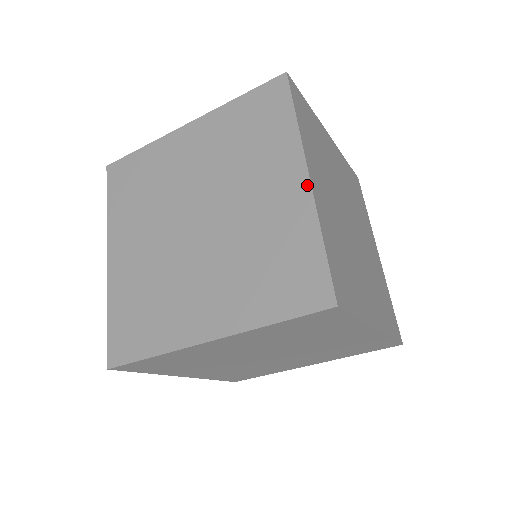
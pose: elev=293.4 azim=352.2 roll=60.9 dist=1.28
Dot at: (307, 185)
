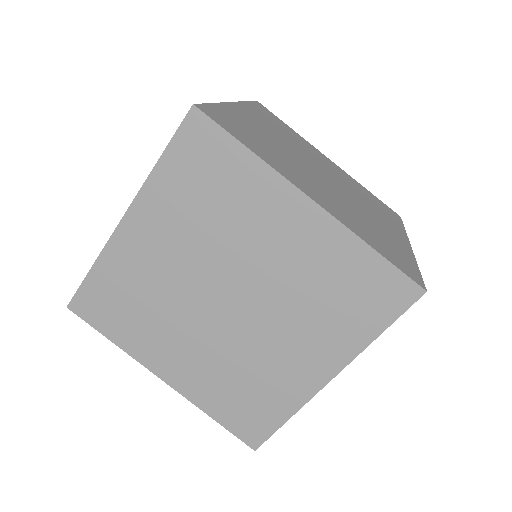
Dot at: (318, 210)
